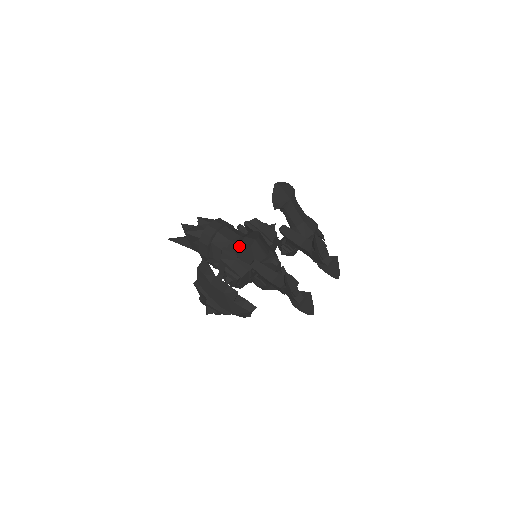
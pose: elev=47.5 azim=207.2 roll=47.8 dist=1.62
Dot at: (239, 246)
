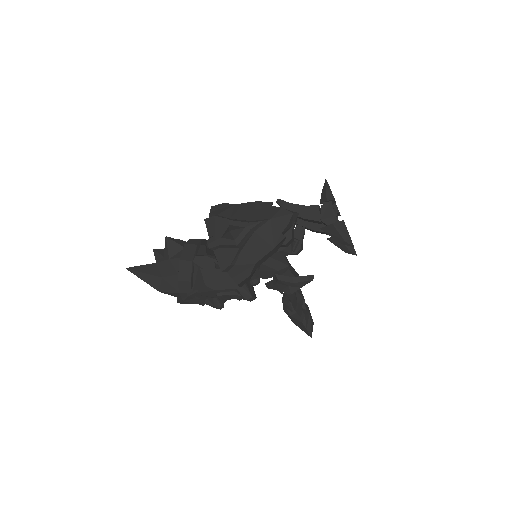
Dot at: occluded
